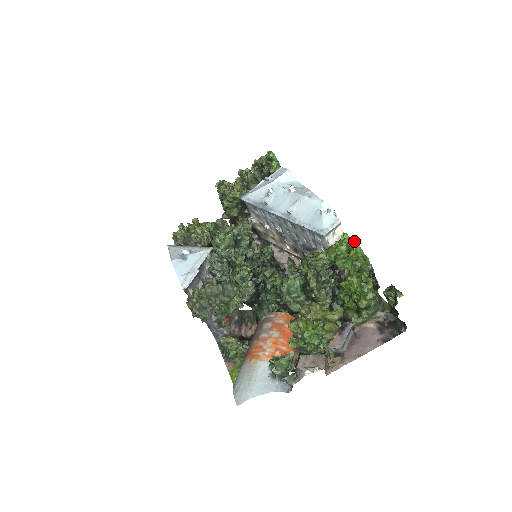
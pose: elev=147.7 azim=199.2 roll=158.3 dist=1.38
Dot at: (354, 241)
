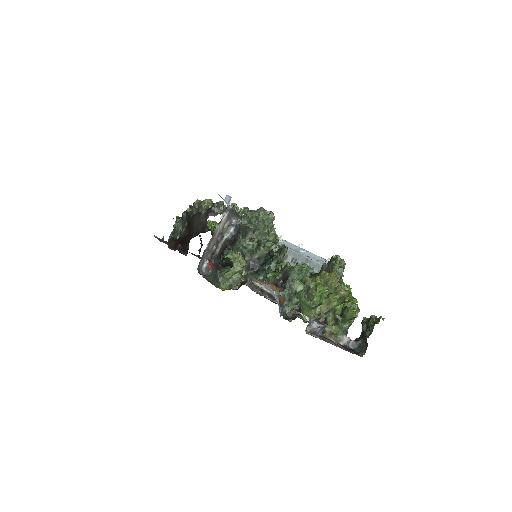
Dot at: occluded
